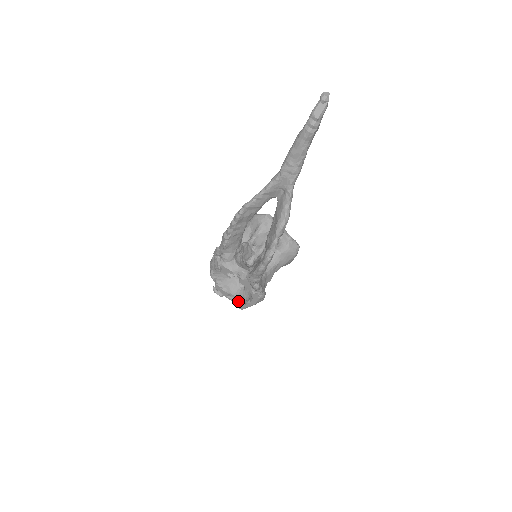
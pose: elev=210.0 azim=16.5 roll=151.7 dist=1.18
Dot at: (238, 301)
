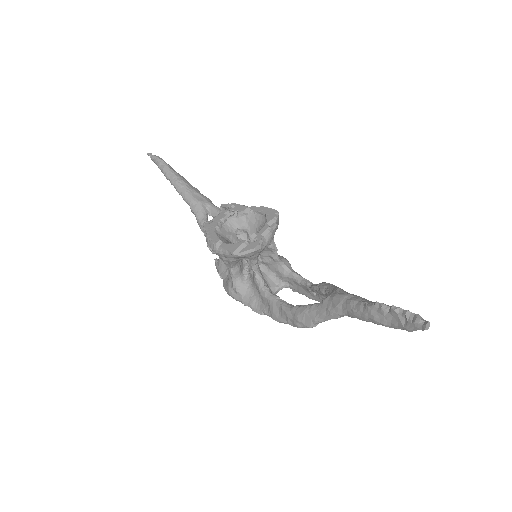
Dot at: occluded
